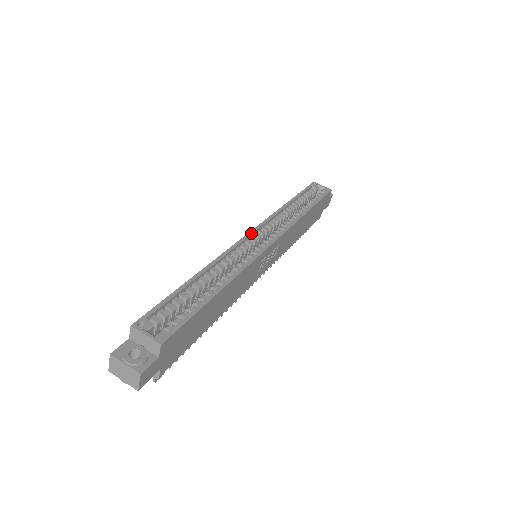
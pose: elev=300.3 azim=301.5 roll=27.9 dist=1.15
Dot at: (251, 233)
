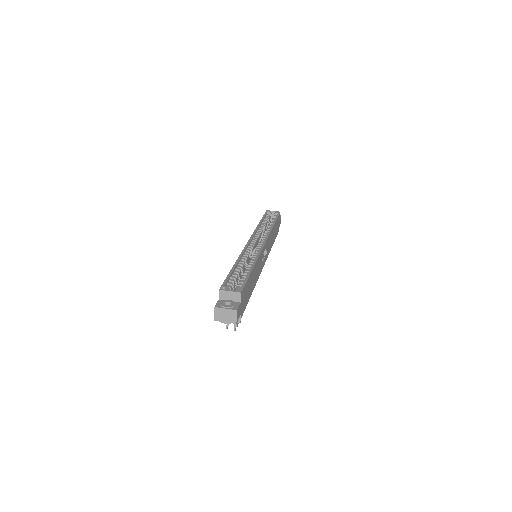
Dot at: (249, 241)
